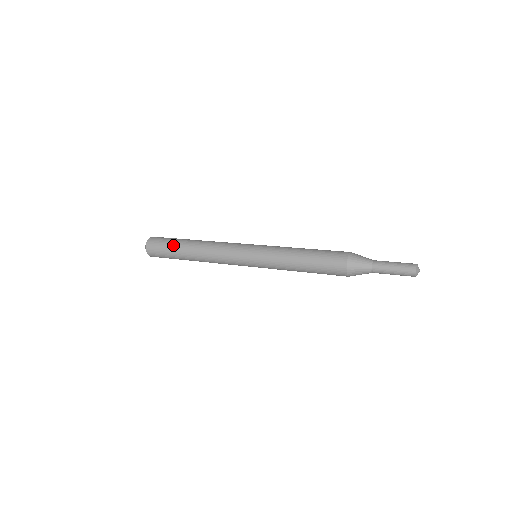
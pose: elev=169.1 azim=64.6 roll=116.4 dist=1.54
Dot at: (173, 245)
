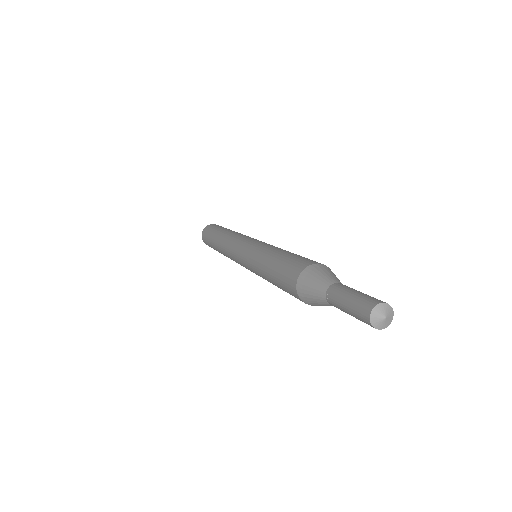
Dot at: (213, 232)
